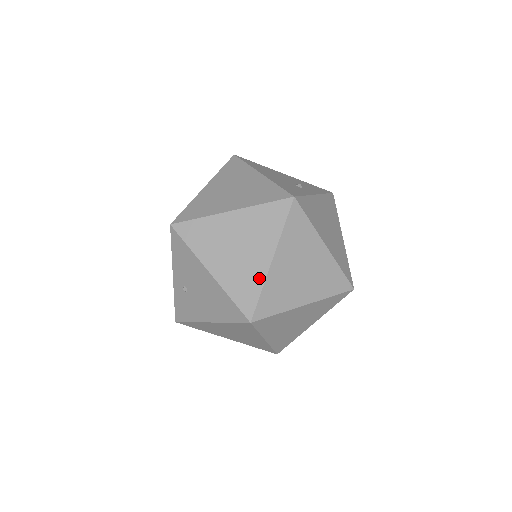
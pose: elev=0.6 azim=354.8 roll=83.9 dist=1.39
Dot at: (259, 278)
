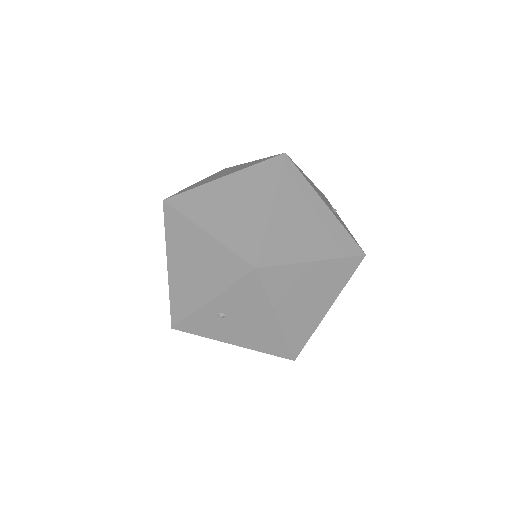
Dot at: (315, 324)
